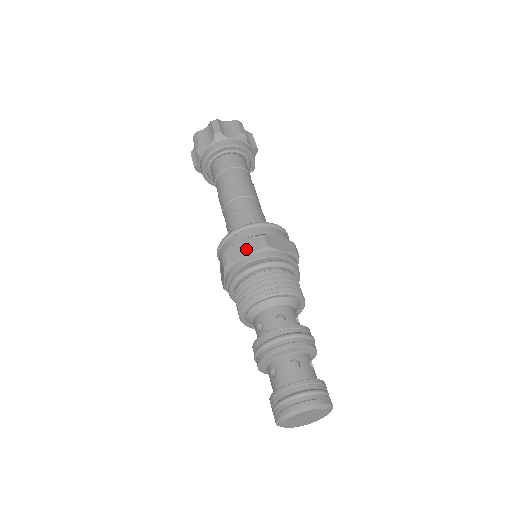
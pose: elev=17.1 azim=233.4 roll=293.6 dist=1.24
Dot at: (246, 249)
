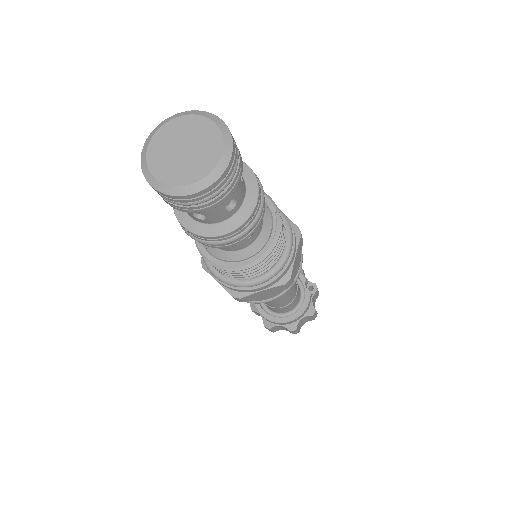
Dot at: occluded
